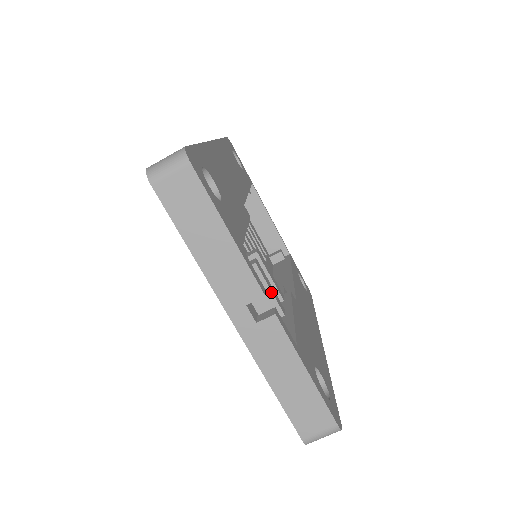
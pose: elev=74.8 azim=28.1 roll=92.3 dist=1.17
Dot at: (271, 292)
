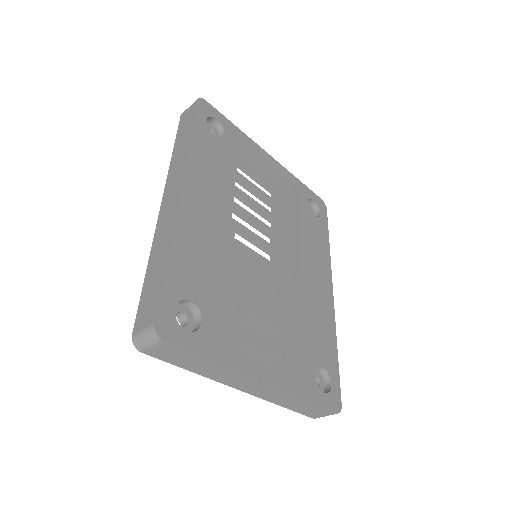
Dot at: (265, 352)
